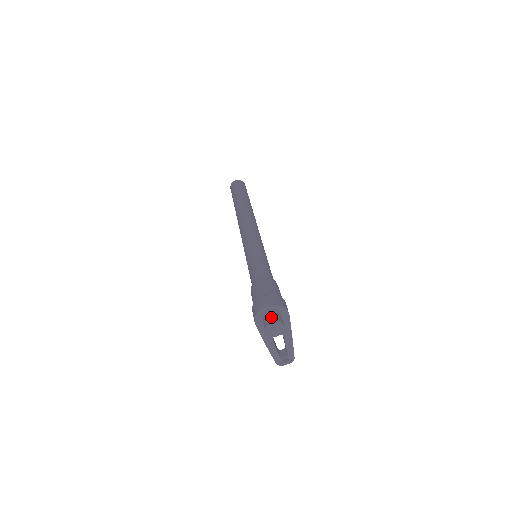
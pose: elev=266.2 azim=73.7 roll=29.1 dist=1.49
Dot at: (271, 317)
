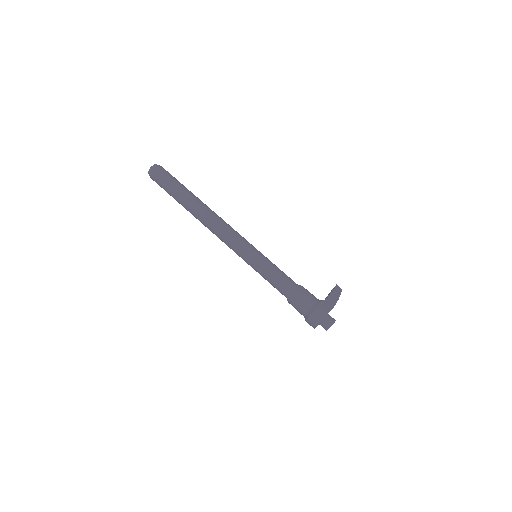
Dot at: (324, 326)
